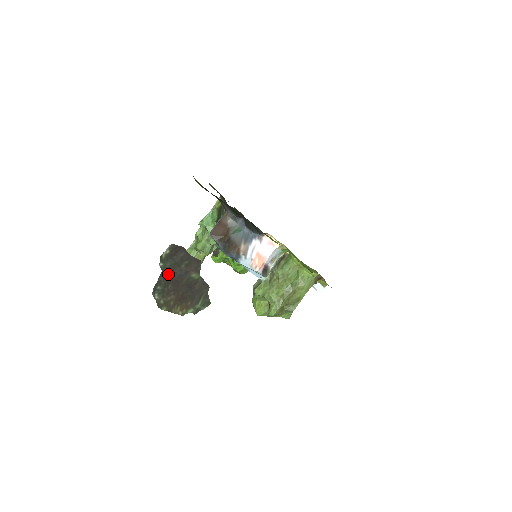
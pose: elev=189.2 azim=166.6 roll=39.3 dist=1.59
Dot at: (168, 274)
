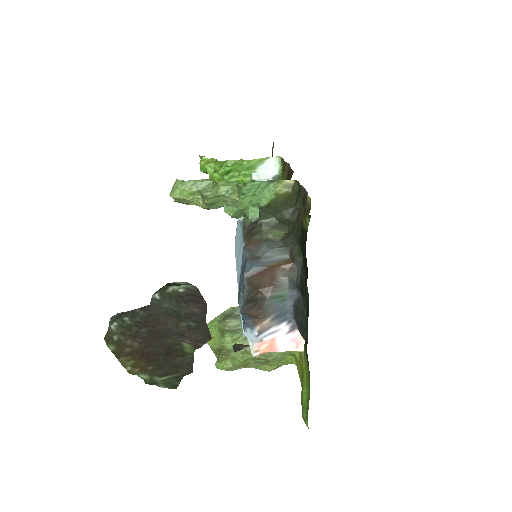
Dot at: (155, 316)
